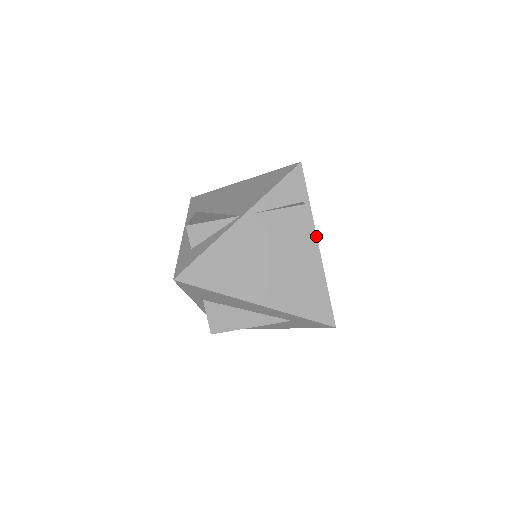
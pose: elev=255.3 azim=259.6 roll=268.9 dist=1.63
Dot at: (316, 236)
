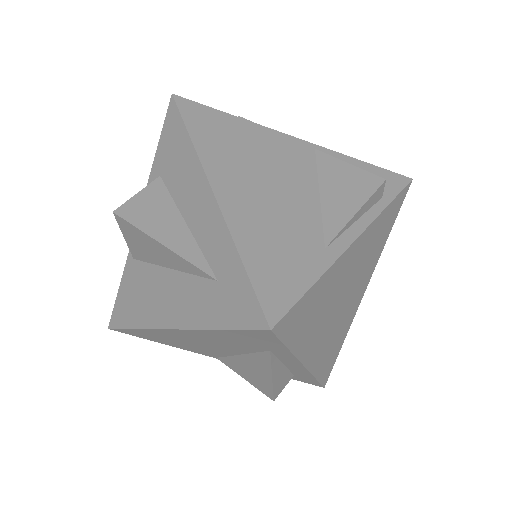
Dot at: (364, 230)
